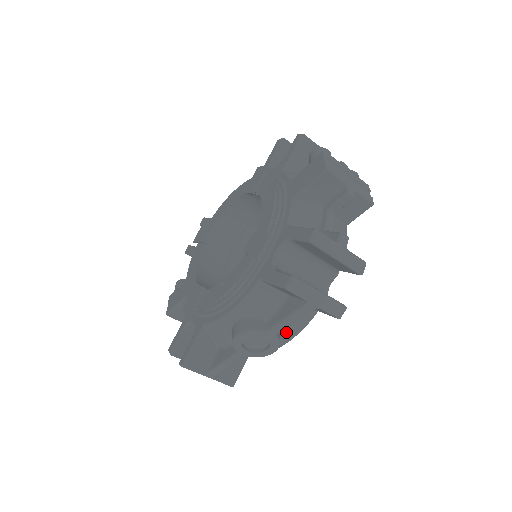
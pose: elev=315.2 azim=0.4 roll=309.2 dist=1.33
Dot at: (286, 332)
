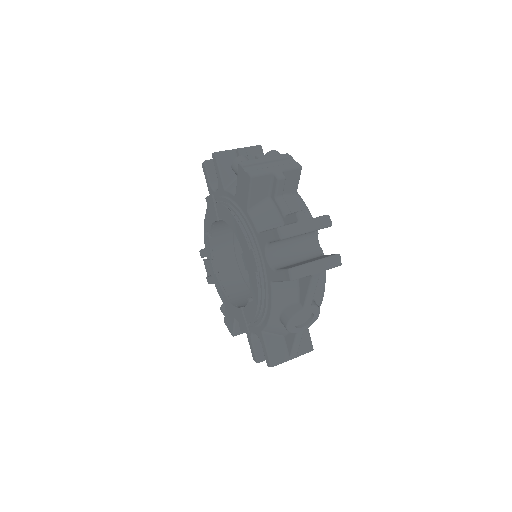
Dot at: (316, 295)
